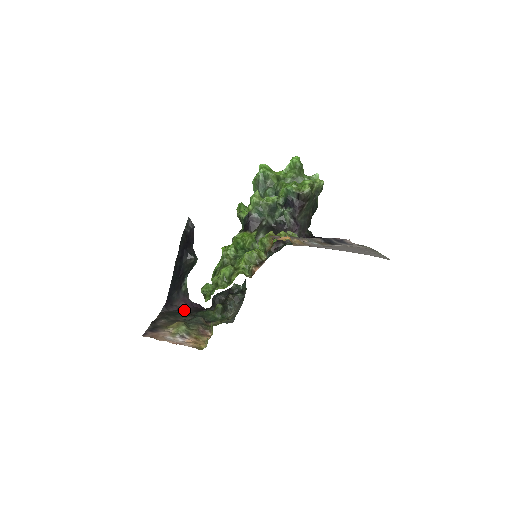
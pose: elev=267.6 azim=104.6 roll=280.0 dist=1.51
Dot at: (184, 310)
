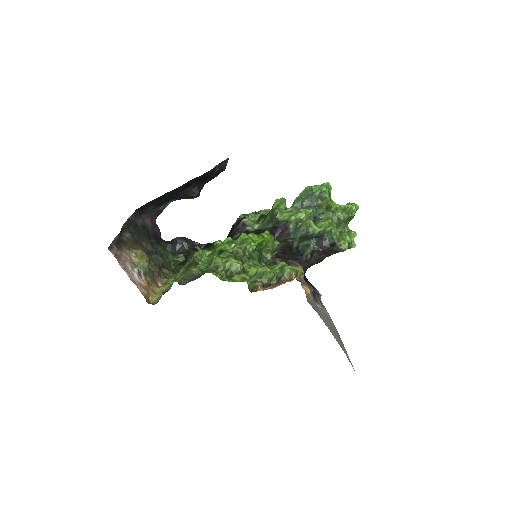
Dot at: (147, 229)
